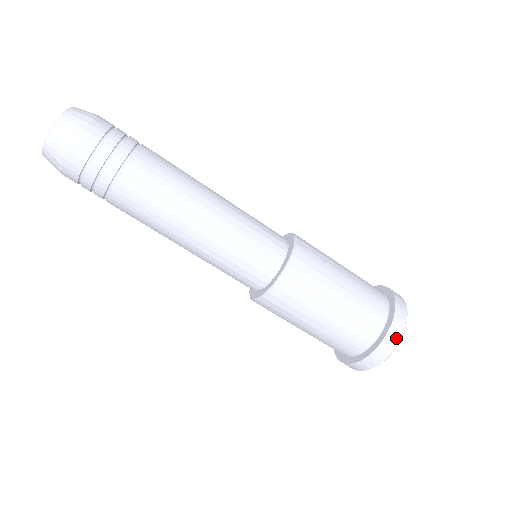
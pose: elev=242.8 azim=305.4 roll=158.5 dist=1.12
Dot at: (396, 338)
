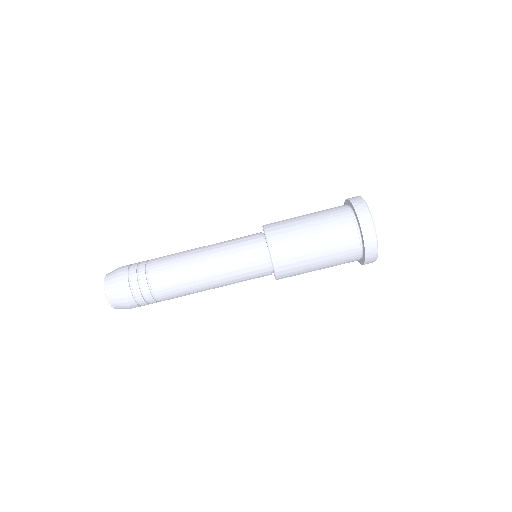
Dot at: (373, 244)
